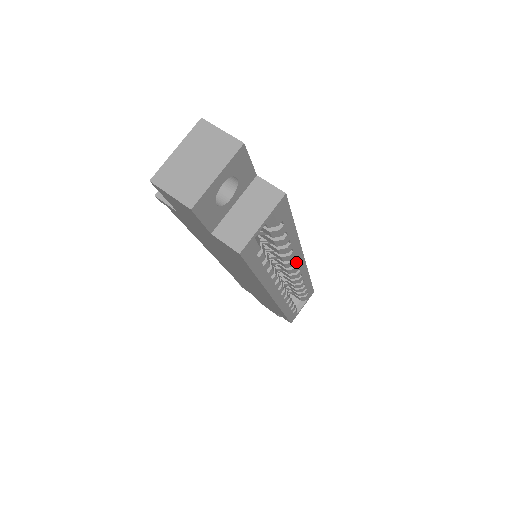
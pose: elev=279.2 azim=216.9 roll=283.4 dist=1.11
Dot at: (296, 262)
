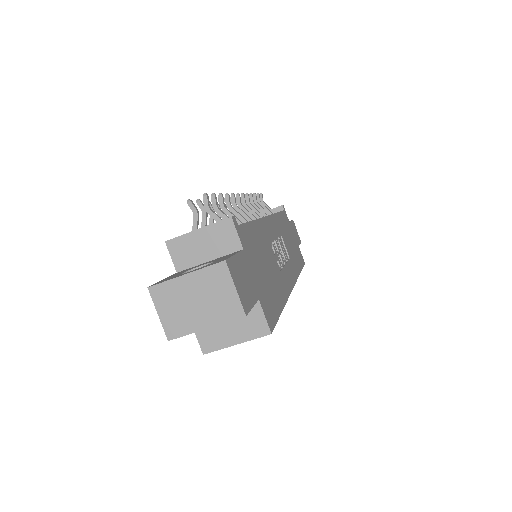
Dot at: occluded
